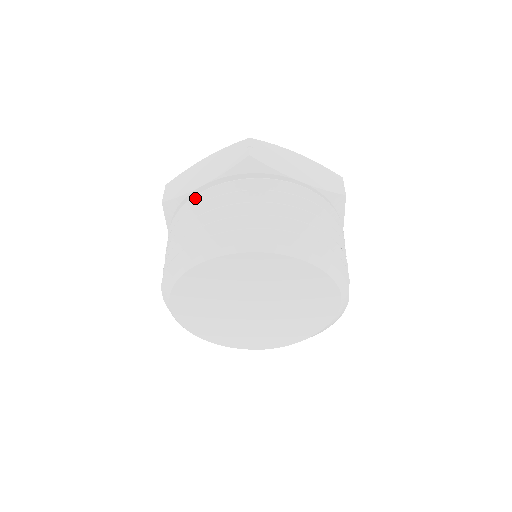
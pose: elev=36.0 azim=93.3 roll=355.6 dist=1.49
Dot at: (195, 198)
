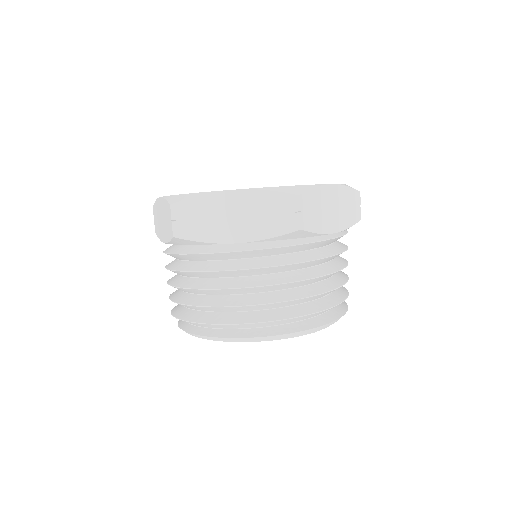
Dot at: occluded
